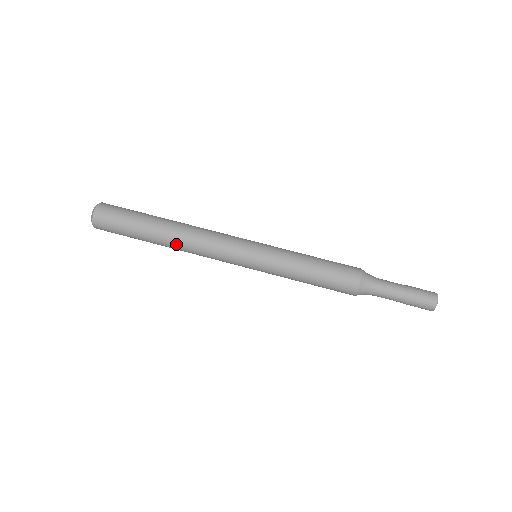
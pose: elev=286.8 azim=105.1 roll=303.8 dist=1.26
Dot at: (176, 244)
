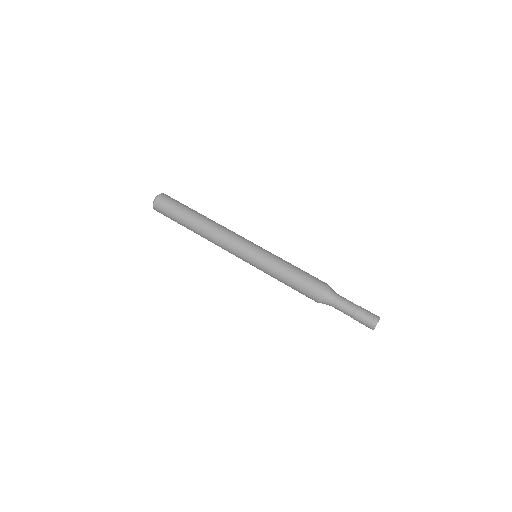
Dot at: (203, 237)
